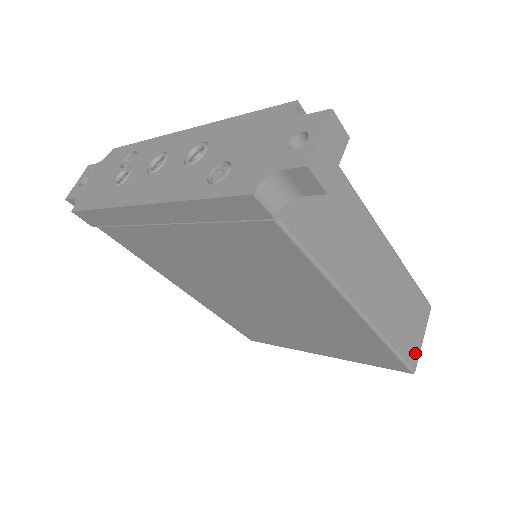
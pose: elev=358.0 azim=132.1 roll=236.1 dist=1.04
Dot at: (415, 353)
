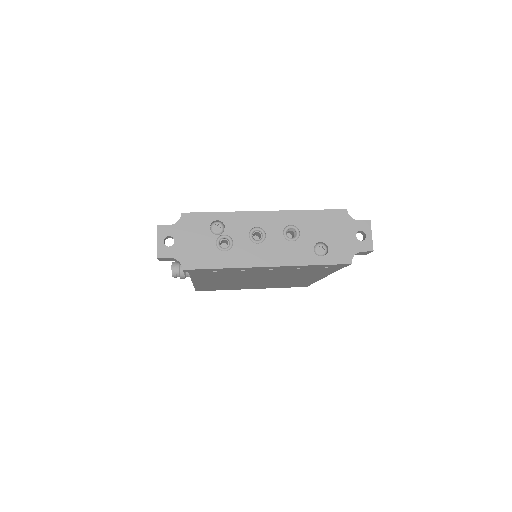
Dot at: occluded
